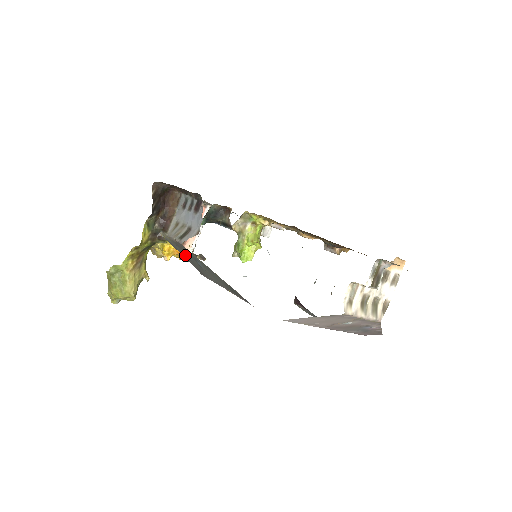
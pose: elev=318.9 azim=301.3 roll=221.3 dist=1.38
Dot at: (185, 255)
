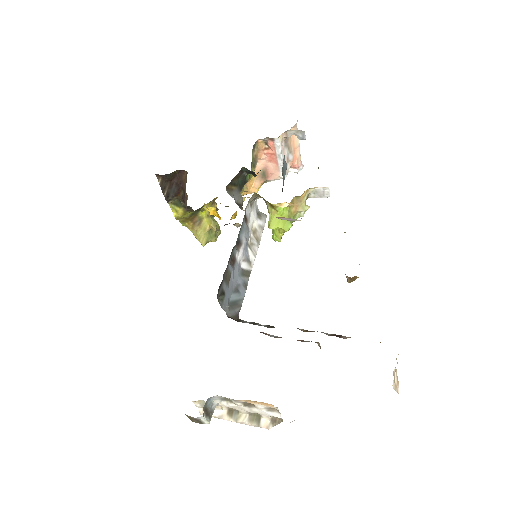
Dot at: occluded
